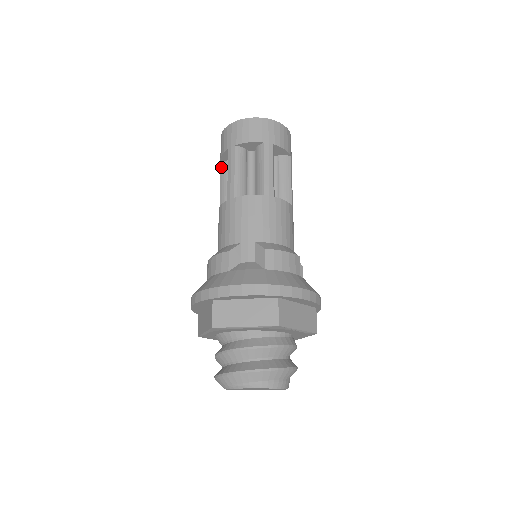
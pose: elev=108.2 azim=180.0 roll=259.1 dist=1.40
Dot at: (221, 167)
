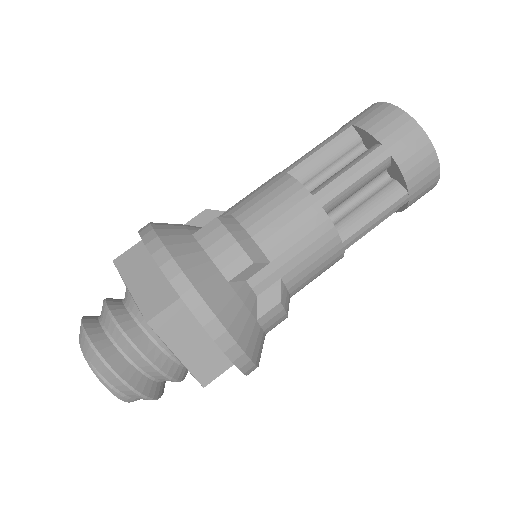
Dot at: (347, 131)
